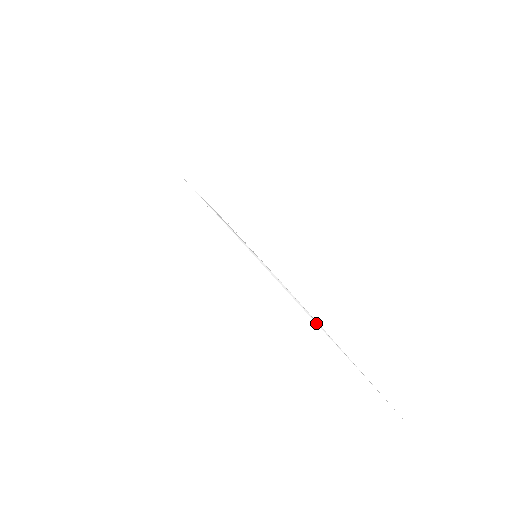
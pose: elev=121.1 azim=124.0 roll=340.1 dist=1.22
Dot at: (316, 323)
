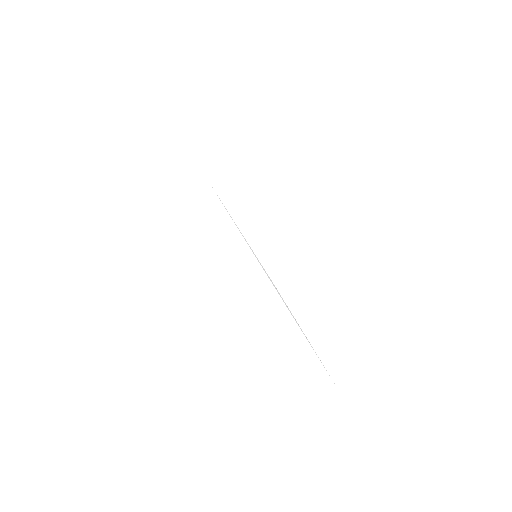
Dot at: (297, 323)
